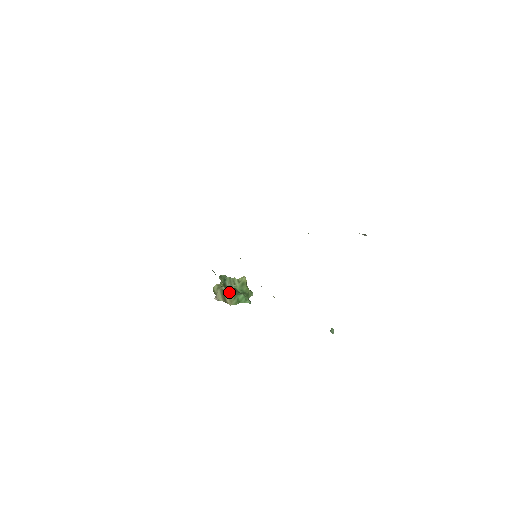
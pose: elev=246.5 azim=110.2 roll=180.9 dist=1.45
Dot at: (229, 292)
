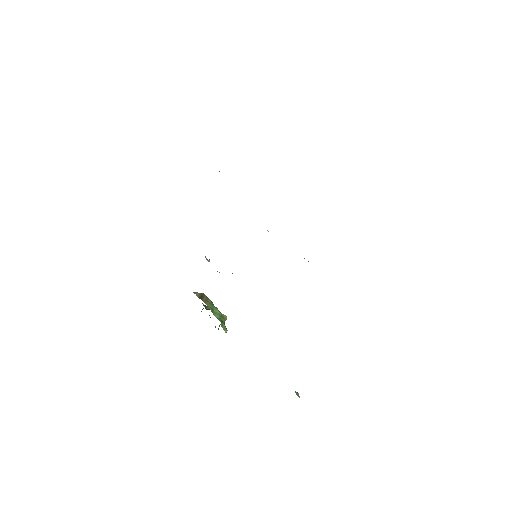
Dot at: occluded
